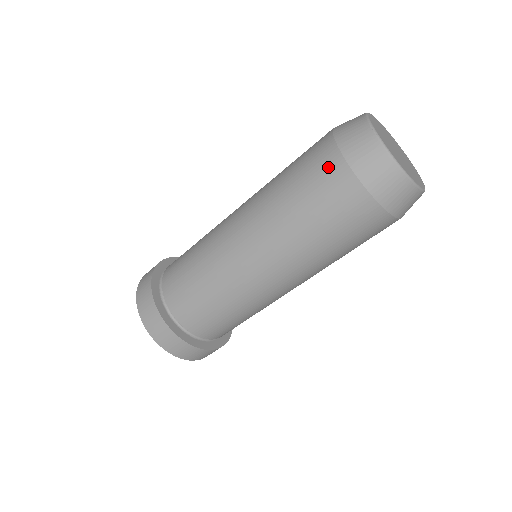
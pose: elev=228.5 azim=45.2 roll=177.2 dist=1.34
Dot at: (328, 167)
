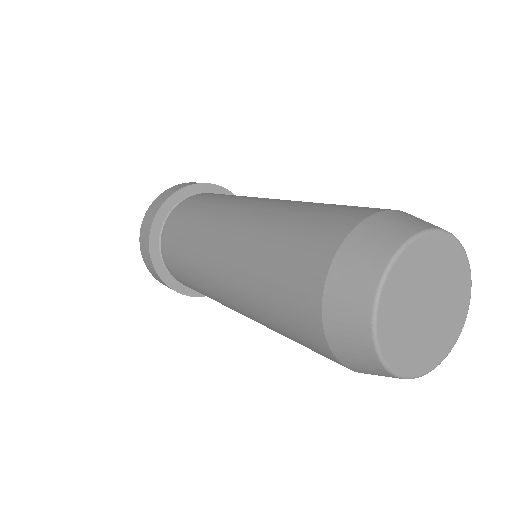
Dot at: (304, 308)
